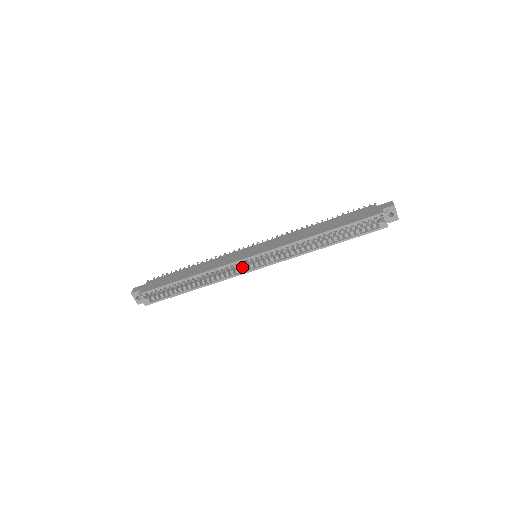
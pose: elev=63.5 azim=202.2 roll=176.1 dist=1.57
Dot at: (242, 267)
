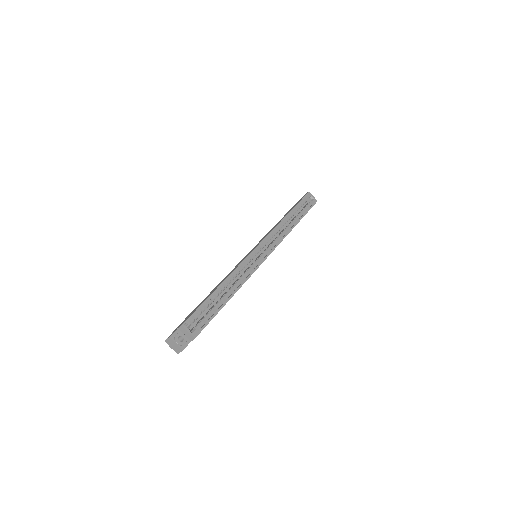
Dot at: (255, 261)
